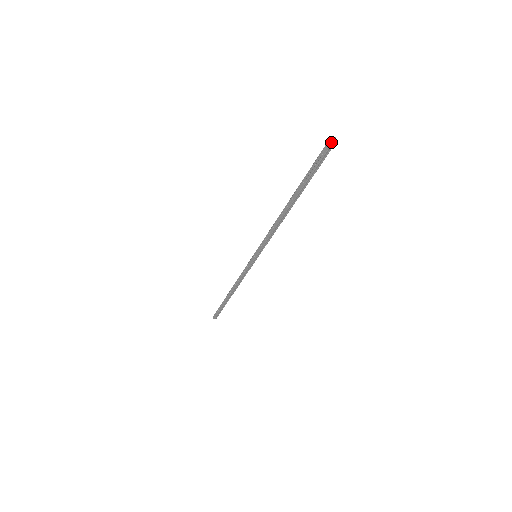
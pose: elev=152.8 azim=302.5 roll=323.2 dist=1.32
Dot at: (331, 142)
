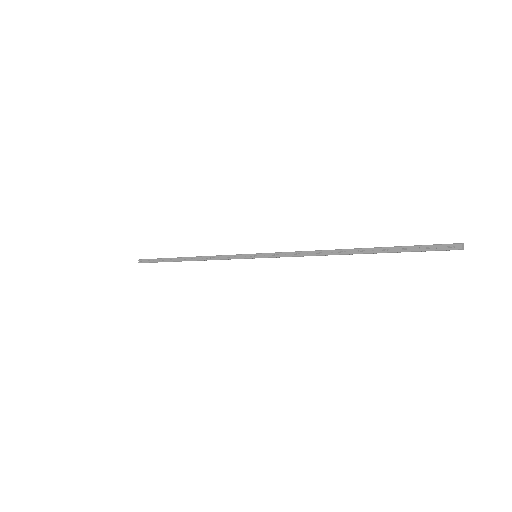
Dot at: (459, 248)
